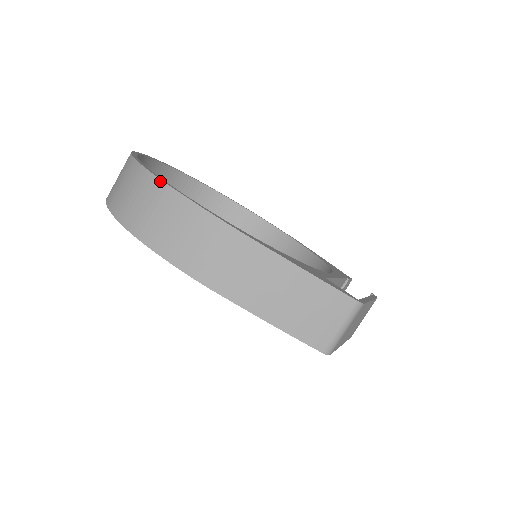
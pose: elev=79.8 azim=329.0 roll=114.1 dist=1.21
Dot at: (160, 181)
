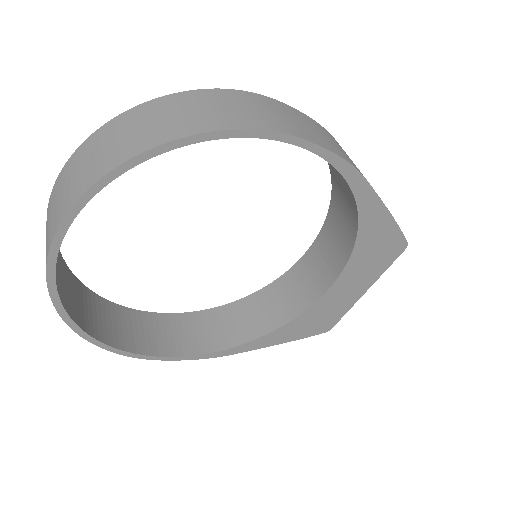
Dot at: (250, 92)
